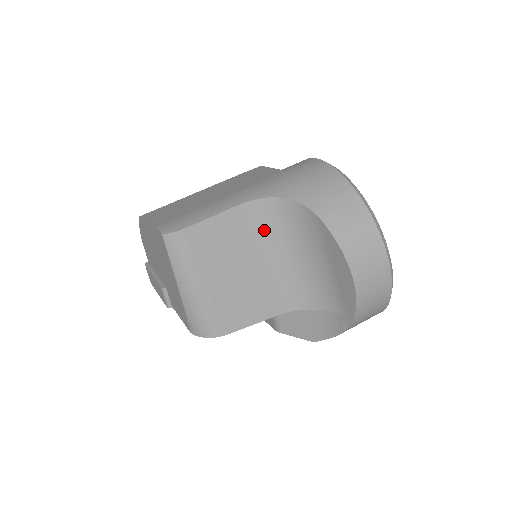
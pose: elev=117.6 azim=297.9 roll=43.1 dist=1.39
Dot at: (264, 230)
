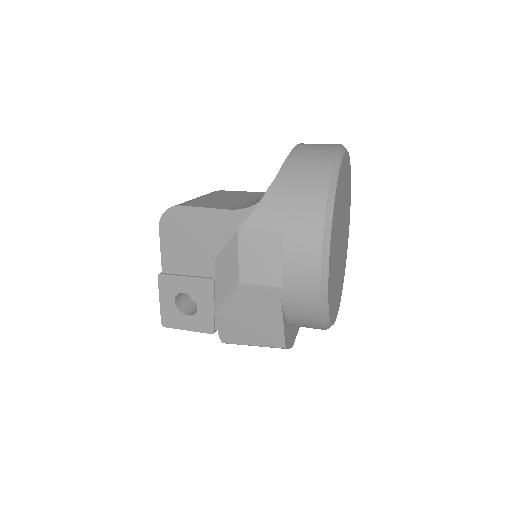
Dot at: occluded
